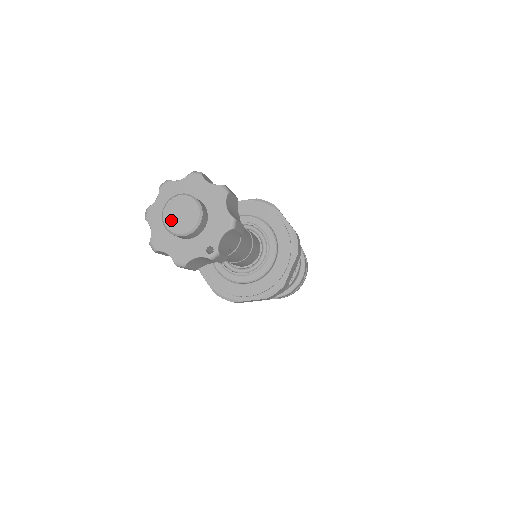
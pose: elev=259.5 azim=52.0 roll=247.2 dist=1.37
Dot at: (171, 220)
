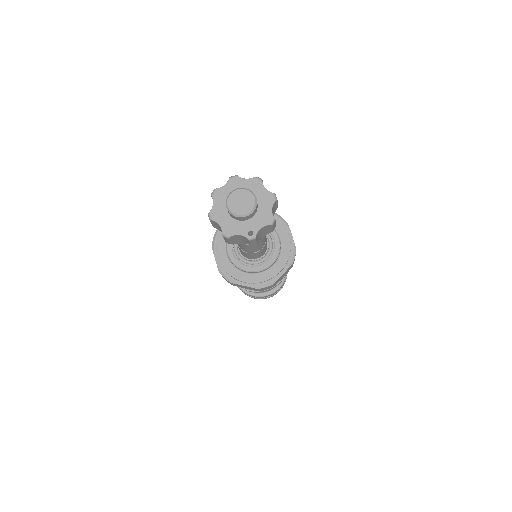
Dot at: (233, 203)
